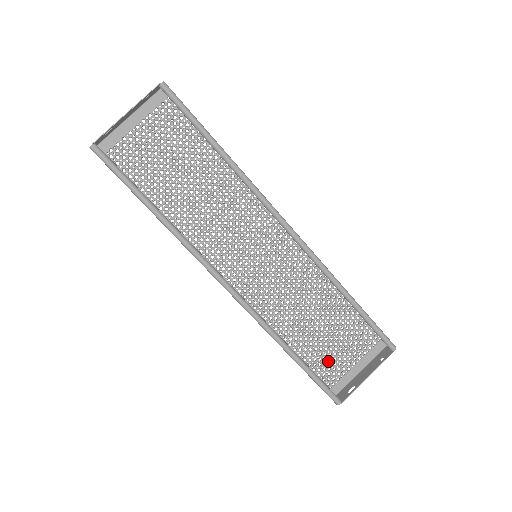
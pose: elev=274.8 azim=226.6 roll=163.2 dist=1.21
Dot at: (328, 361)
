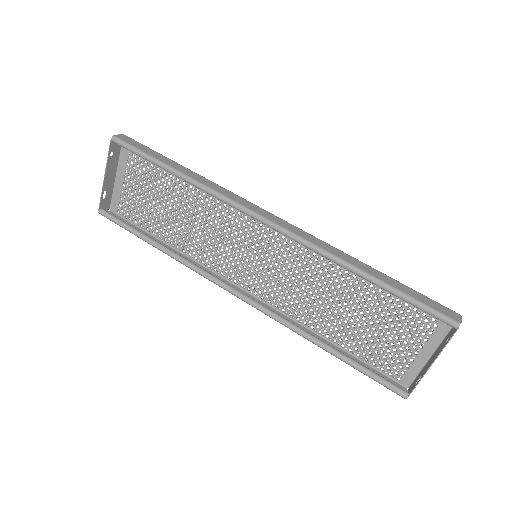
Dot at: occluded
